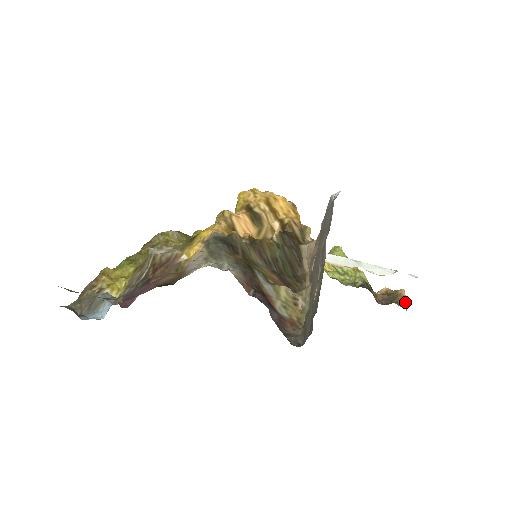
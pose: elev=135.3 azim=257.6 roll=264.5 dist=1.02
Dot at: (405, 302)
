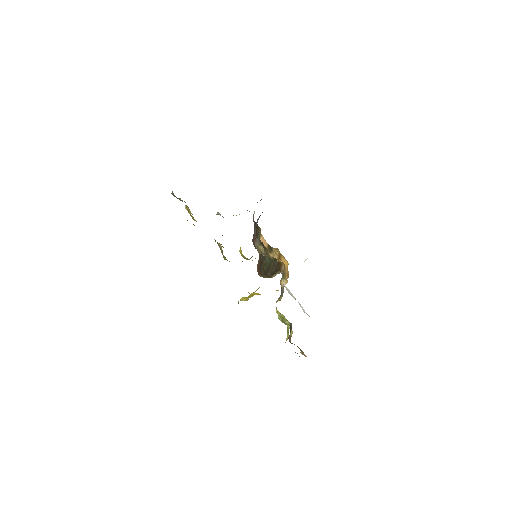
Dot at: (303, 354)
